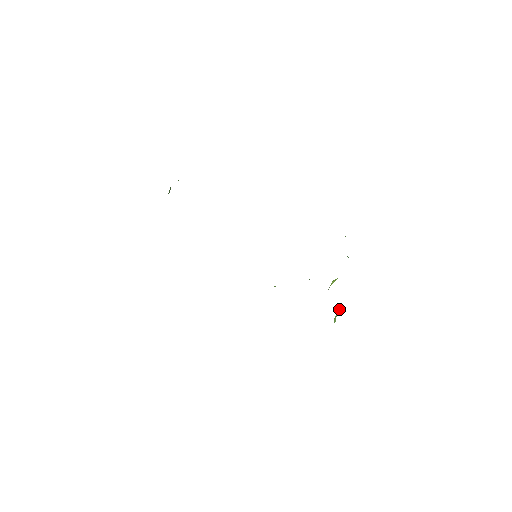
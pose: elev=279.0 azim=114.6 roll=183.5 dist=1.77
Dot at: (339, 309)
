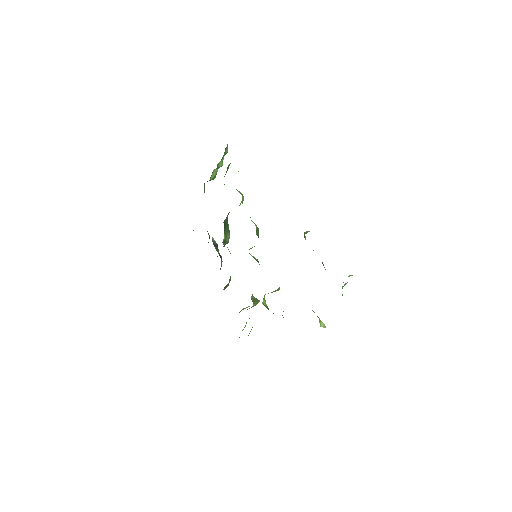
Dot at: occluded
